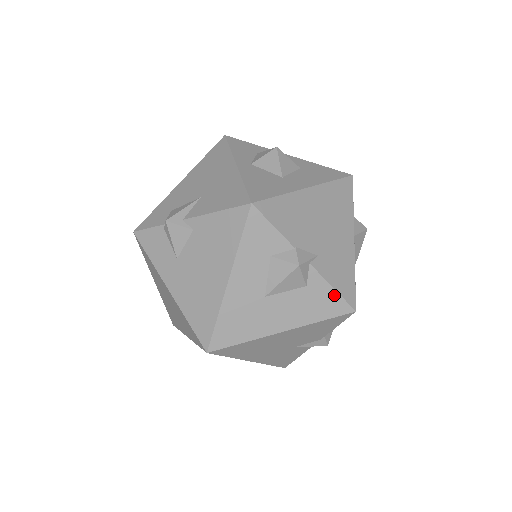
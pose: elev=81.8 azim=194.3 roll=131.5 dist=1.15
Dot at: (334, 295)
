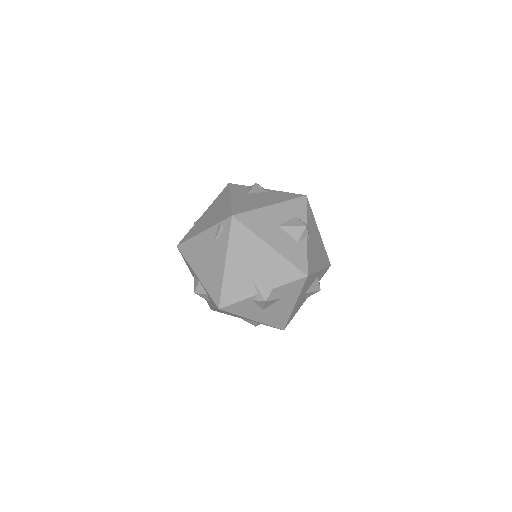
Dot at: (305, 259)
